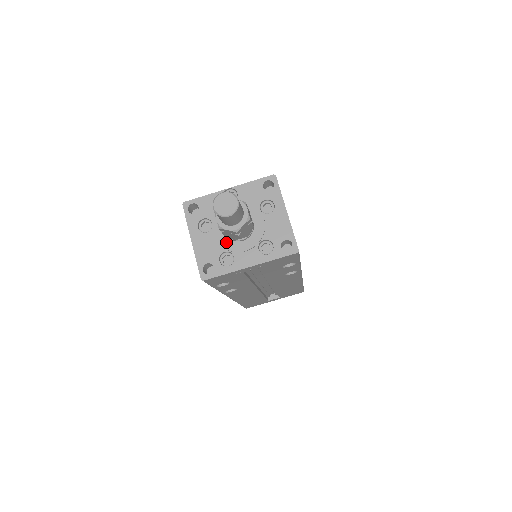
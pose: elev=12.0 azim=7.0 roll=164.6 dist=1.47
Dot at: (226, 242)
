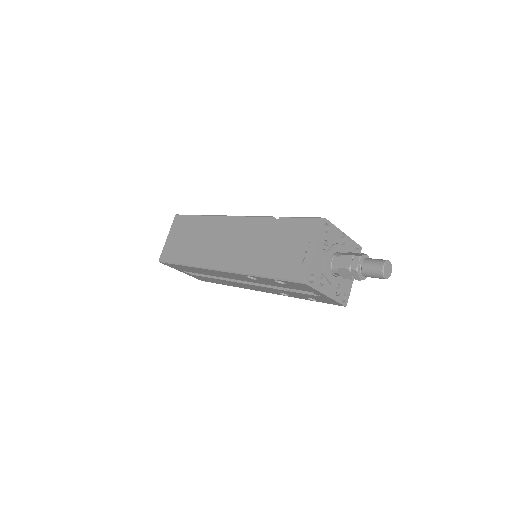
Dot at: (328, 269)
